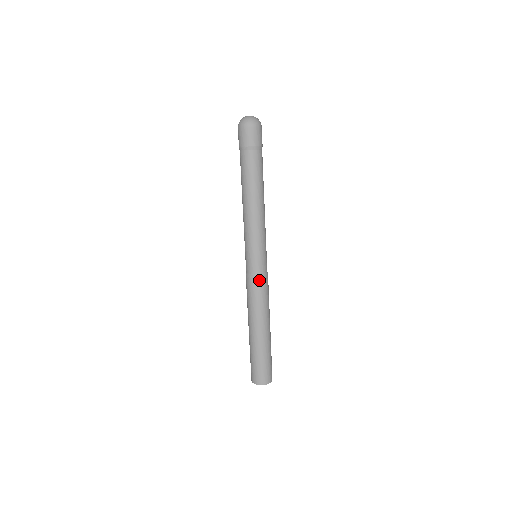
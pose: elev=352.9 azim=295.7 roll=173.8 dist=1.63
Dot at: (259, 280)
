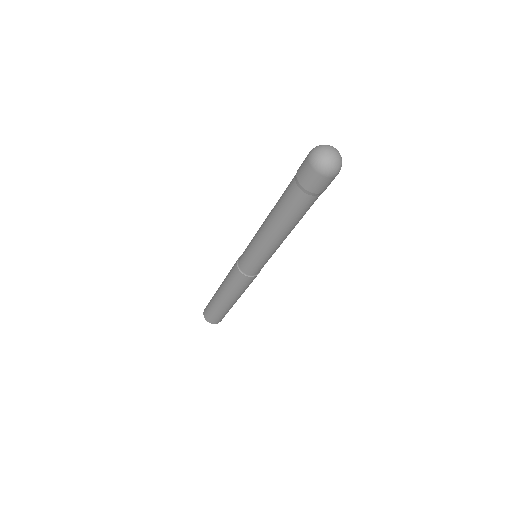
Dot at: occluded
